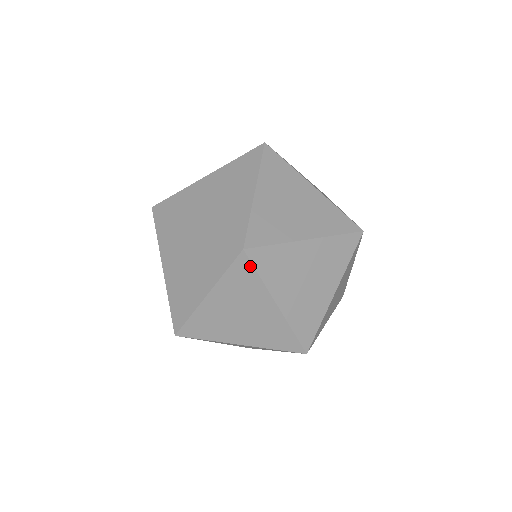
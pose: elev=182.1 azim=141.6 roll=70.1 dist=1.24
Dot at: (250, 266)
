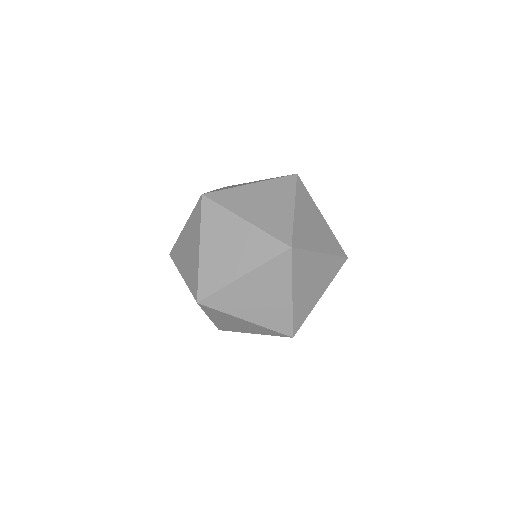
Dot at: (303, 186)
